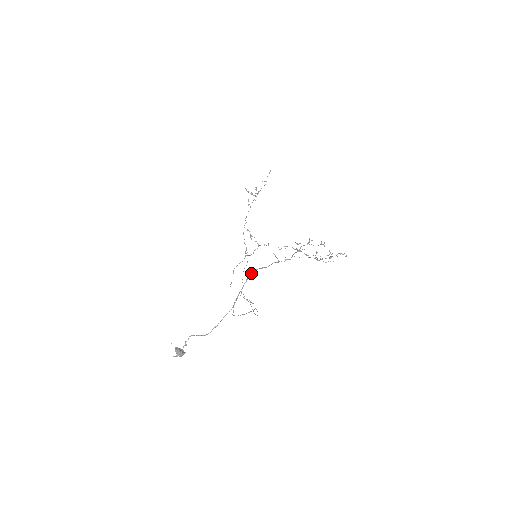
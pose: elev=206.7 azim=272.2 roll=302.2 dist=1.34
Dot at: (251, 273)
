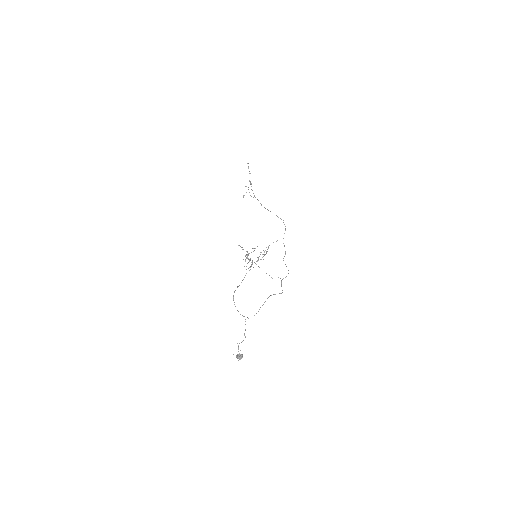
Dot at: (233, 296)
